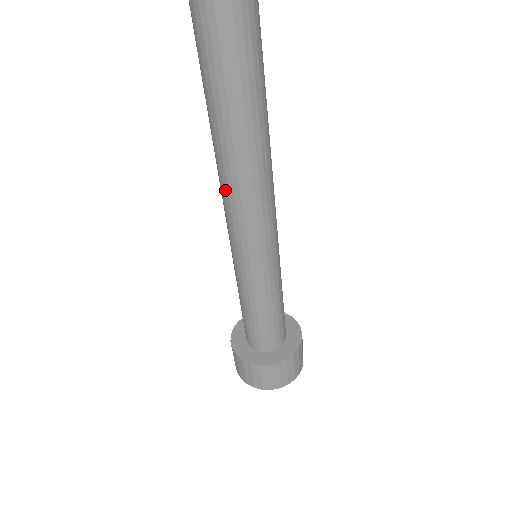
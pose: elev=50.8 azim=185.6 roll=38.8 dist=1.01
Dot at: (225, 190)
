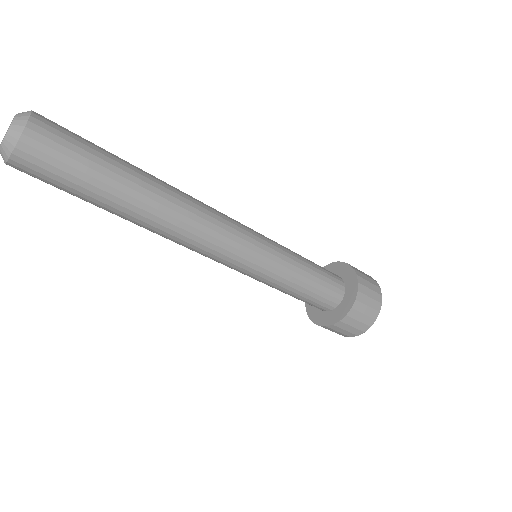
Dot at: occluded
